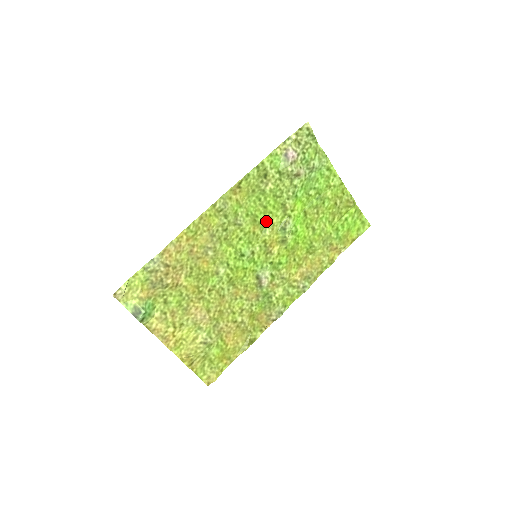
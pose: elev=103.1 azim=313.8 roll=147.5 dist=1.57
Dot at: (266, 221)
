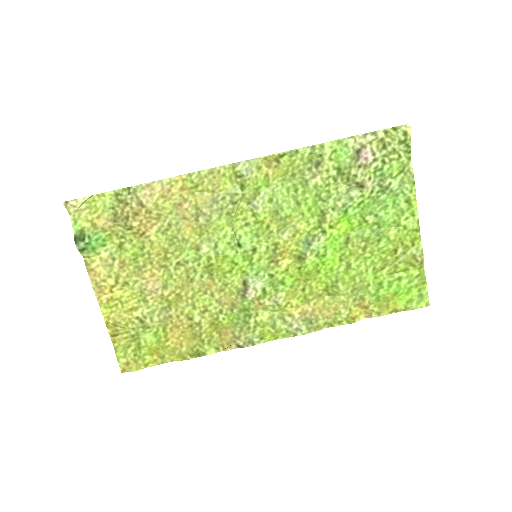
Dot at: (291, 221)
